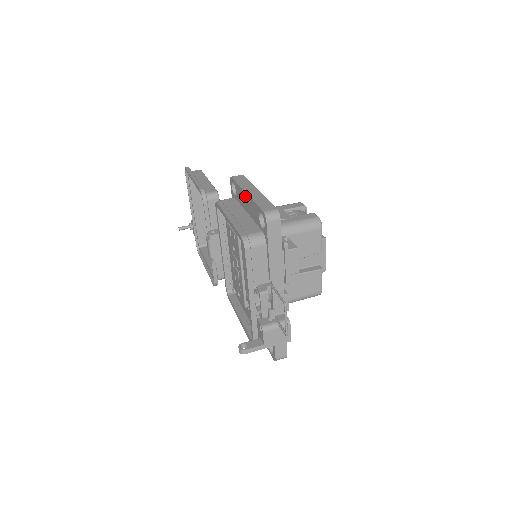
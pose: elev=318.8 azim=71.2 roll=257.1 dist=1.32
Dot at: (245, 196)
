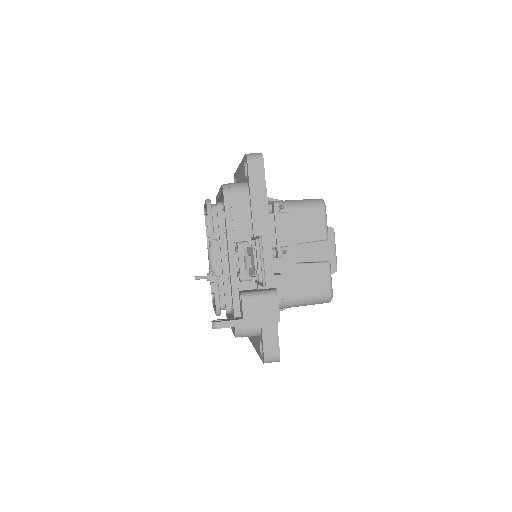
Dot at: (239, 171)
